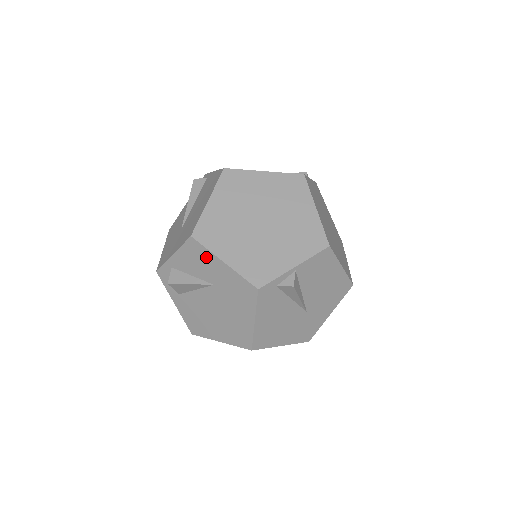
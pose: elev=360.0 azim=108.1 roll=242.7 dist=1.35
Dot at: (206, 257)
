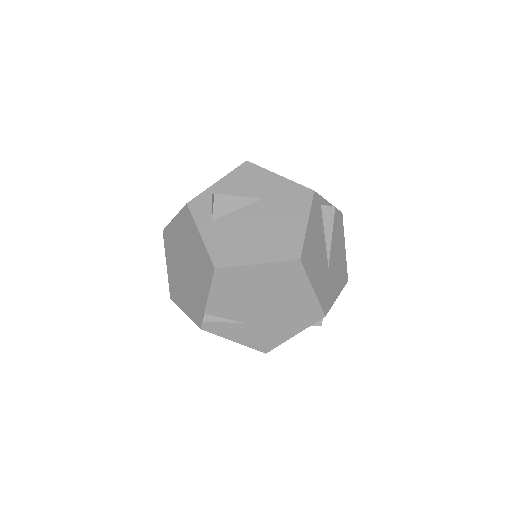
Dot at: (260, 175)
